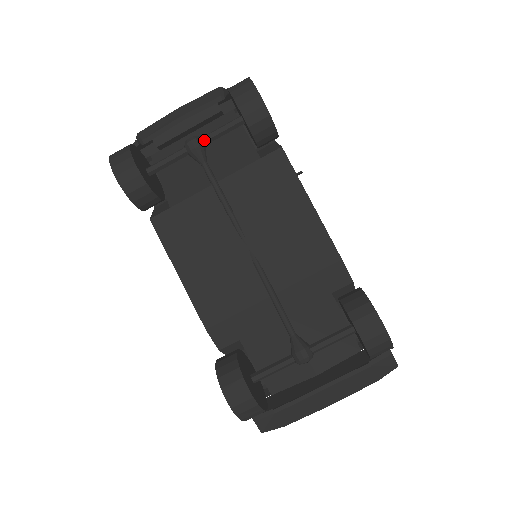
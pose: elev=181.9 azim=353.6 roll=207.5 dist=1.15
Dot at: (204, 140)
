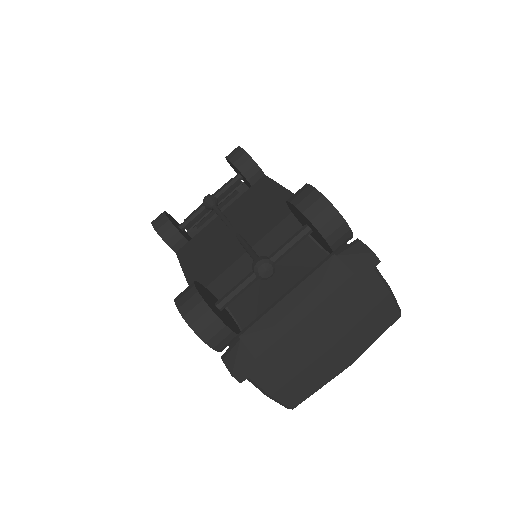
Dot at: (215, 195)
